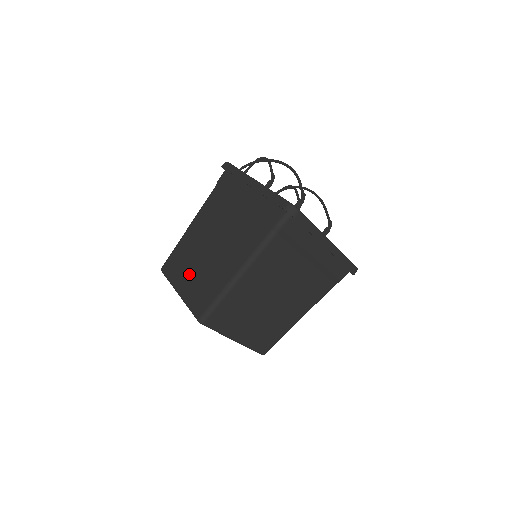
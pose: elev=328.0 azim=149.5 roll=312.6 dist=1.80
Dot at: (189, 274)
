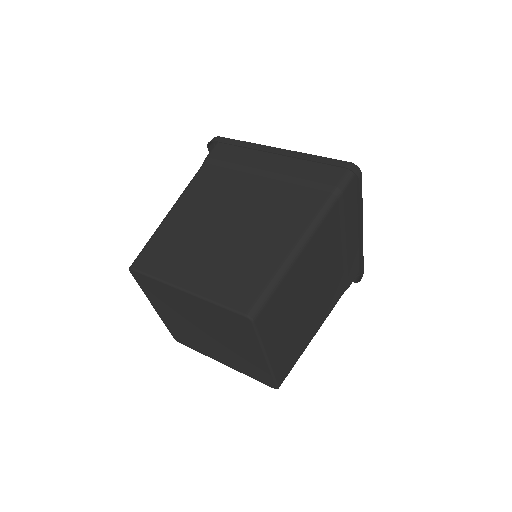
Dot at: (199, 262)
